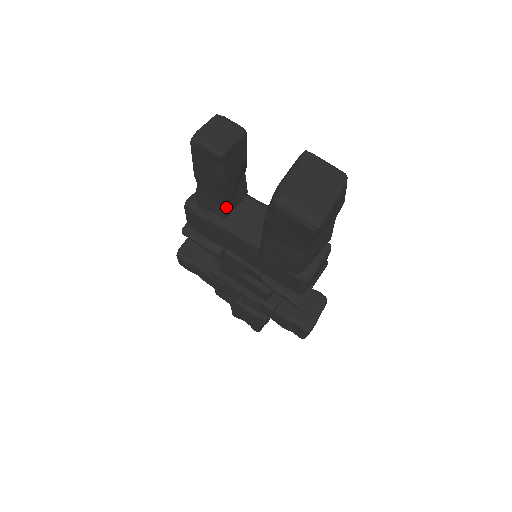
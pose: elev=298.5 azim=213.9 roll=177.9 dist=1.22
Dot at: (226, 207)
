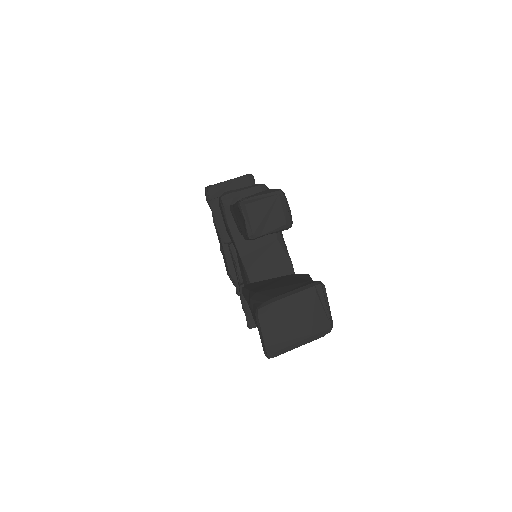
Dot at: occluded
